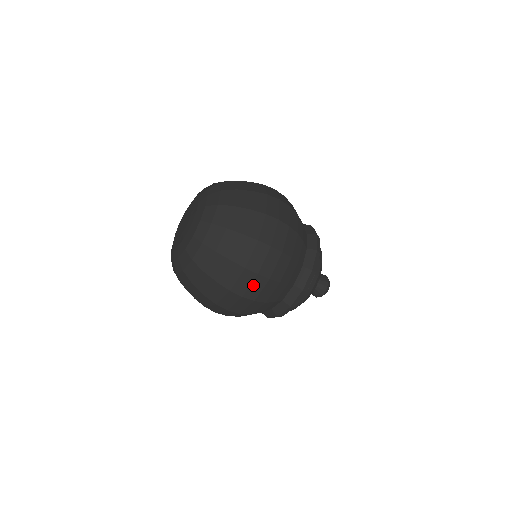
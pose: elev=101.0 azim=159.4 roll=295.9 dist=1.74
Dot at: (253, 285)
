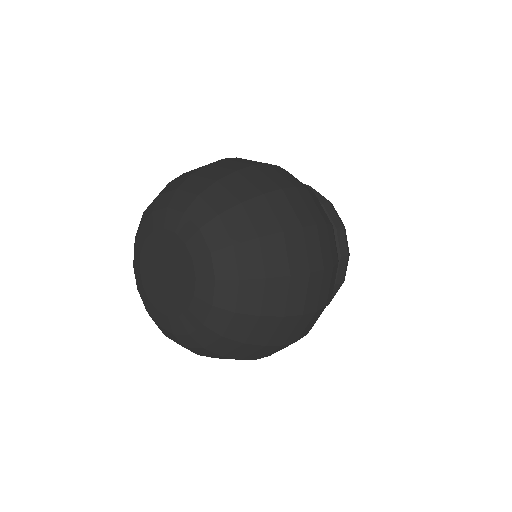
Dot at: (321, 244)
